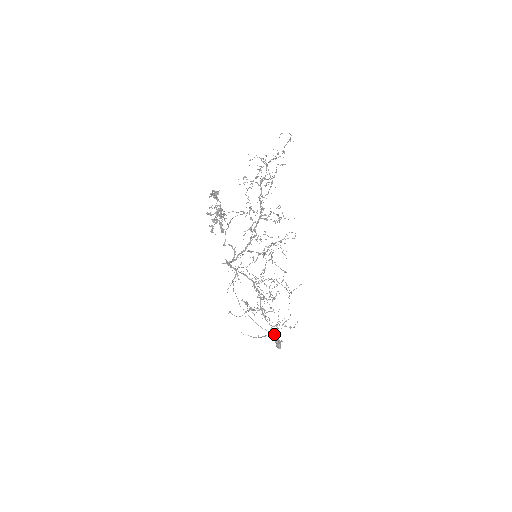
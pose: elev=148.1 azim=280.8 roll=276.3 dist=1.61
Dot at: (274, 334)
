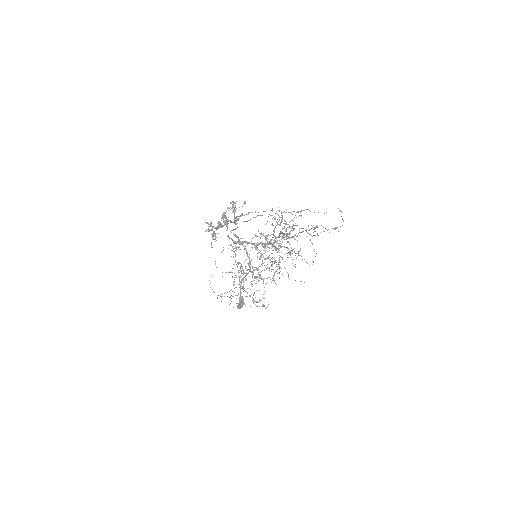
Dot at: occluded
